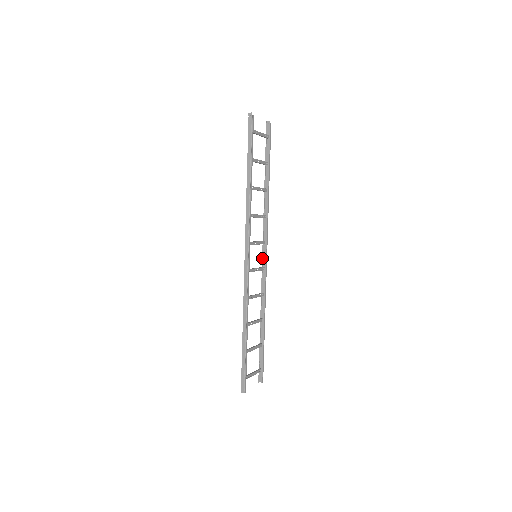
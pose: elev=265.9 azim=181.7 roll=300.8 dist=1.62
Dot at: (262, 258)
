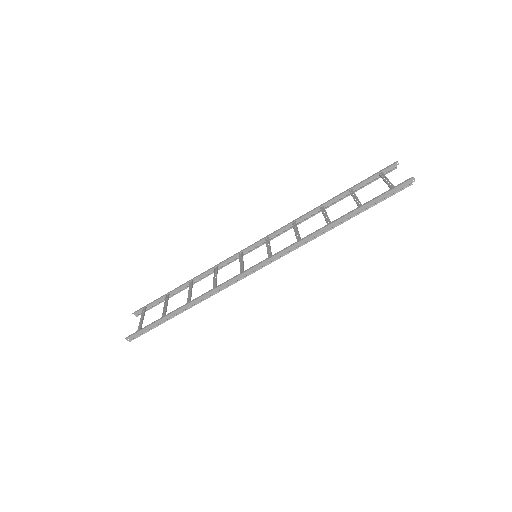
Dot at: (251, 246)
